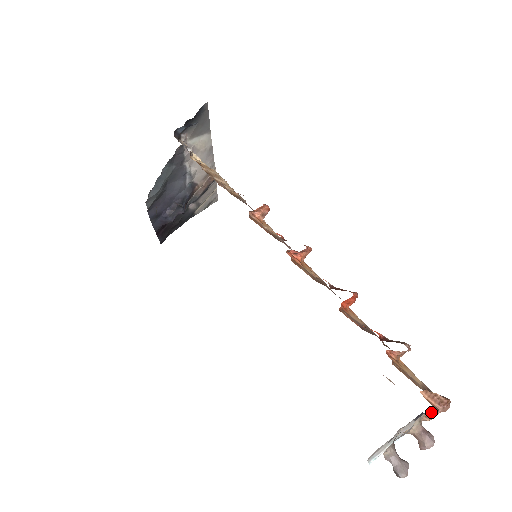
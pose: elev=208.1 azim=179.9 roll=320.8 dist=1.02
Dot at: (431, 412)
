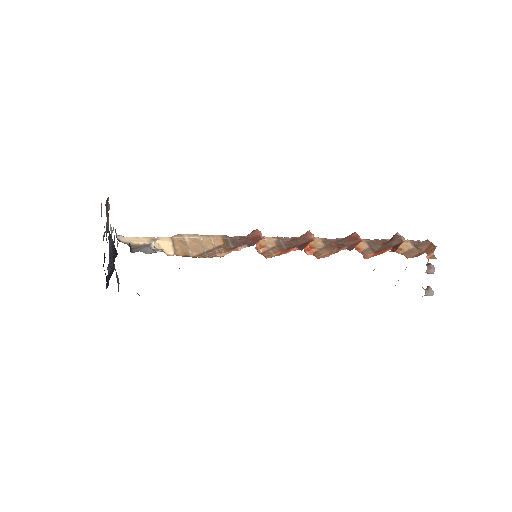
Dot at: occluded
